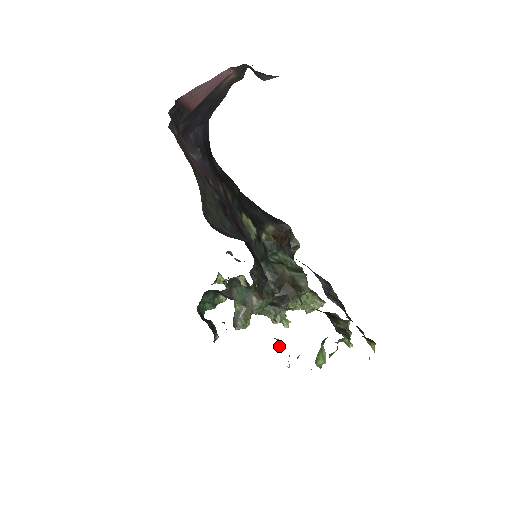
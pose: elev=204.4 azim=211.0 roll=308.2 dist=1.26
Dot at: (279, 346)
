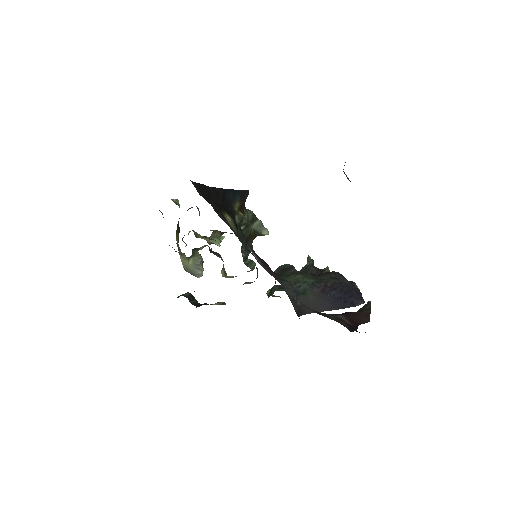
Dot at: occluded
